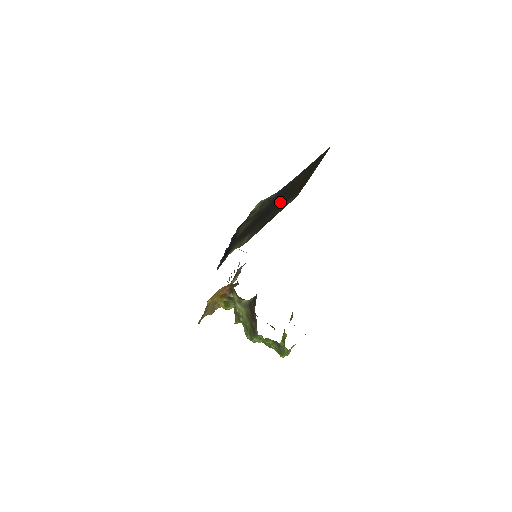
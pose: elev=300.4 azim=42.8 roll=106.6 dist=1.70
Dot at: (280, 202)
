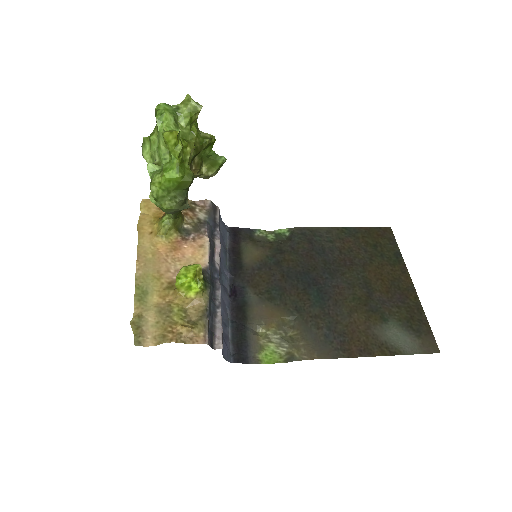
Dot at: (345, 288)
